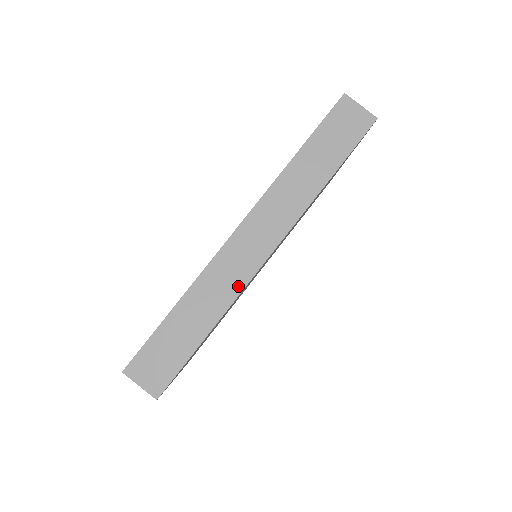
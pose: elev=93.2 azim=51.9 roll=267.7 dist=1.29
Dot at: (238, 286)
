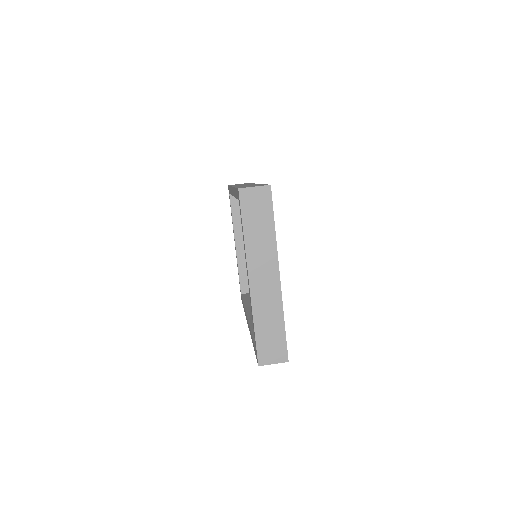
Dot at: occluded
